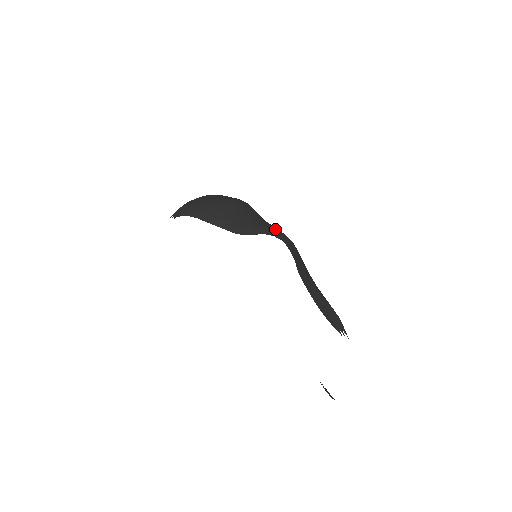
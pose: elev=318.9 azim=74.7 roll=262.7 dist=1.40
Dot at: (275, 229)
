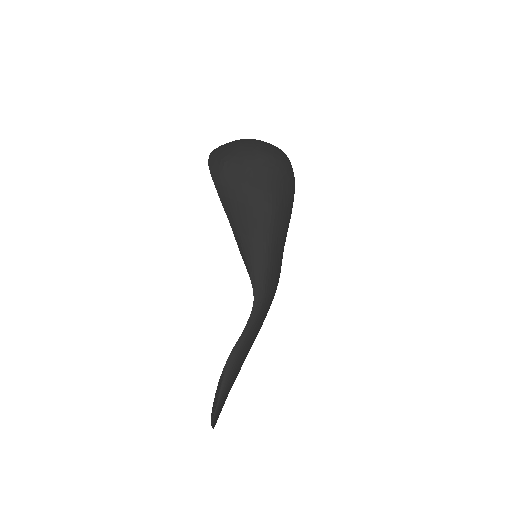
Dot at: (261, 281)
